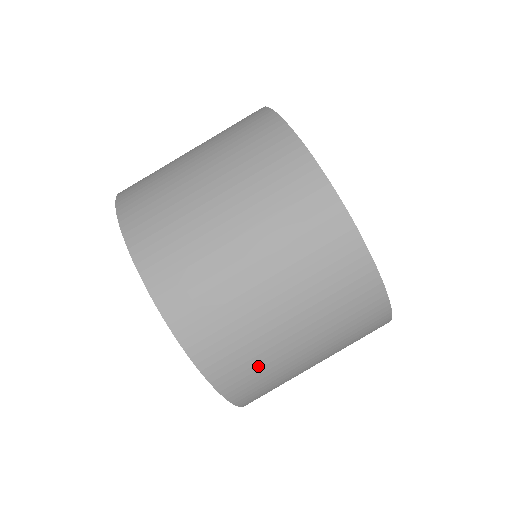
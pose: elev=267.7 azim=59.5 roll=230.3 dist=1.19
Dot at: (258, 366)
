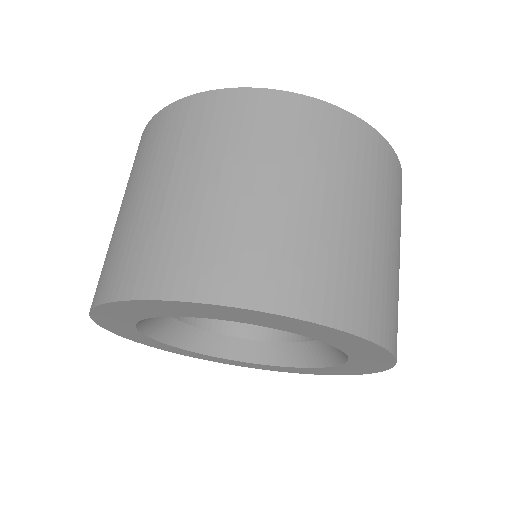
Dot at: (392, 297)
